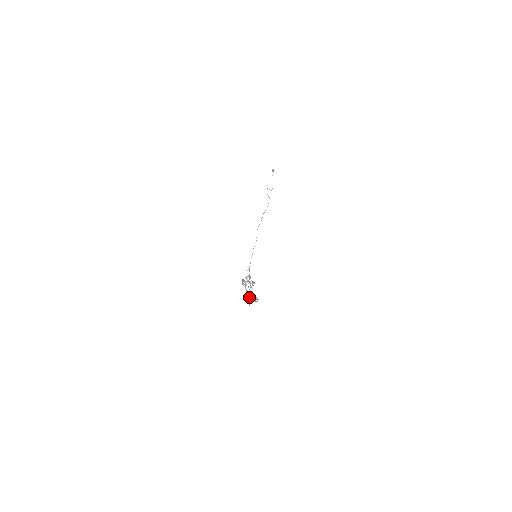
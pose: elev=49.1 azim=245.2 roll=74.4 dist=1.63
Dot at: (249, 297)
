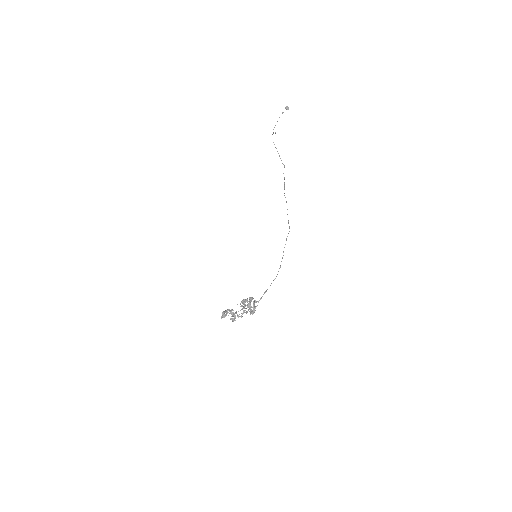
Dot at: (229, 311)
